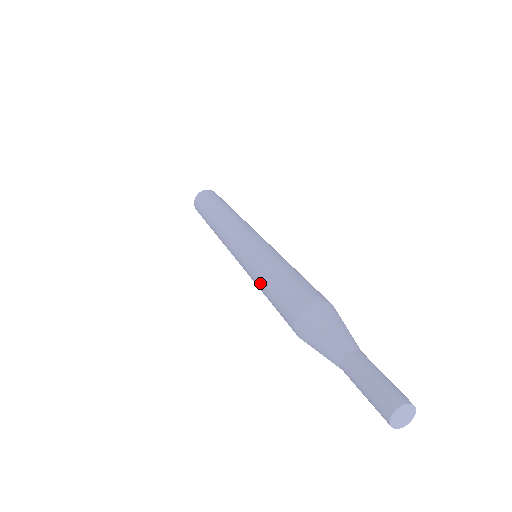
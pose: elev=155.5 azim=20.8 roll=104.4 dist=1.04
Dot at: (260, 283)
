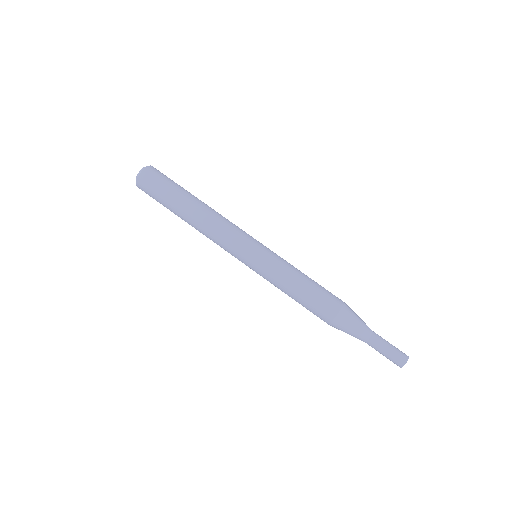
Dot at: (288, 285)
